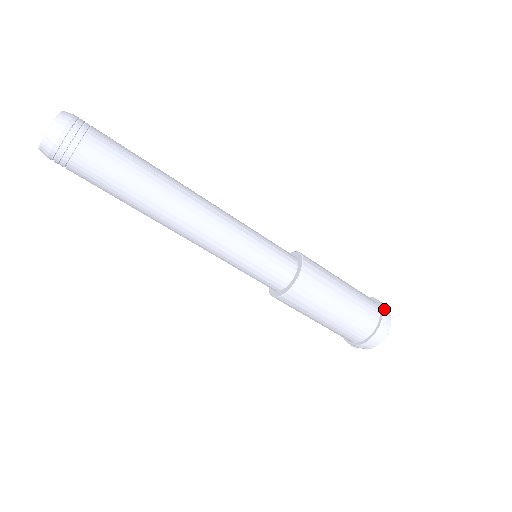
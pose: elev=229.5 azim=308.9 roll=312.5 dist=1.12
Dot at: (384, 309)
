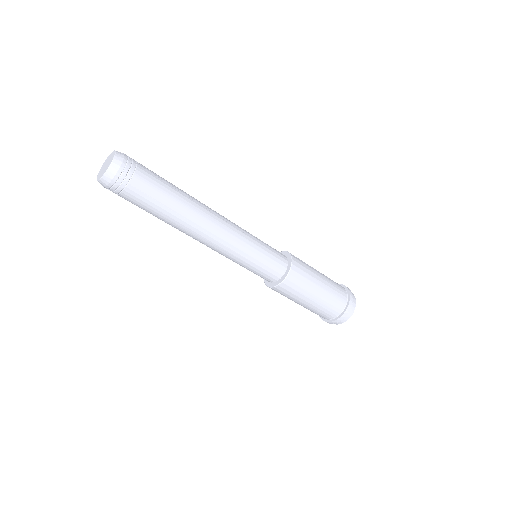
Dot at: (350, 291)
